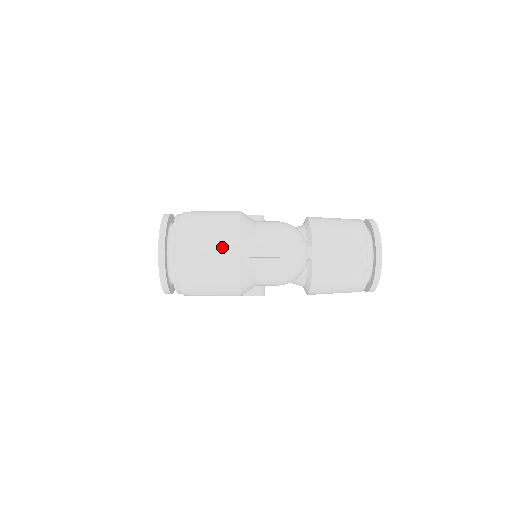
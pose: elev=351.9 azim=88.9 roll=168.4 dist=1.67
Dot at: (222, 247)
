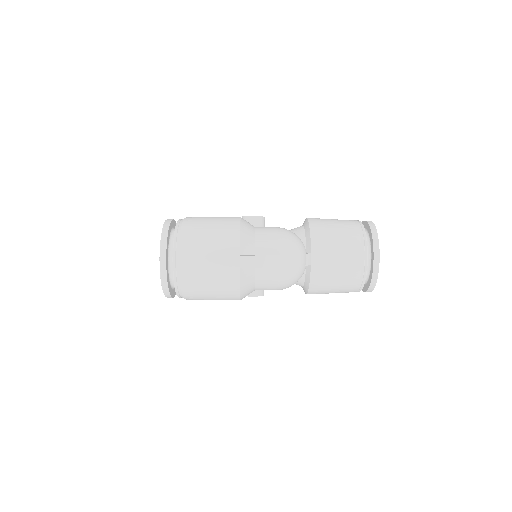
Dot at: (222, 258)
